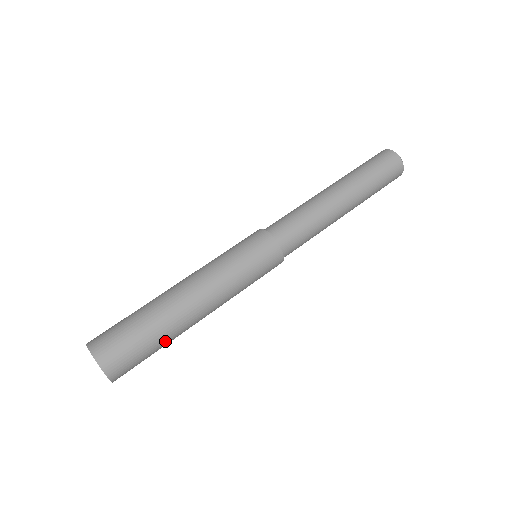
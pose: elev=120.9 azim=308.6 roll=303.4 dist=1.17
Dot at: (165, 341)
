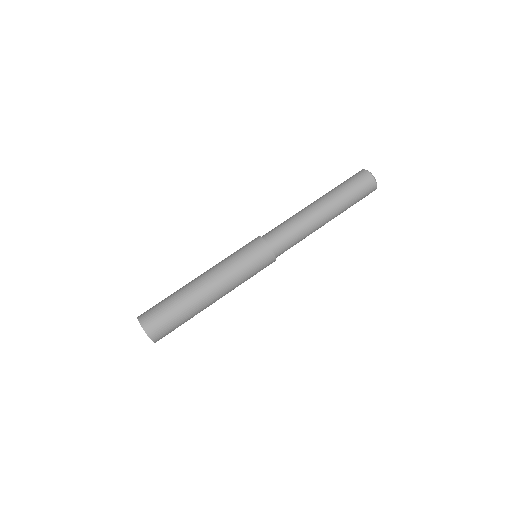
Dot at: occluded
